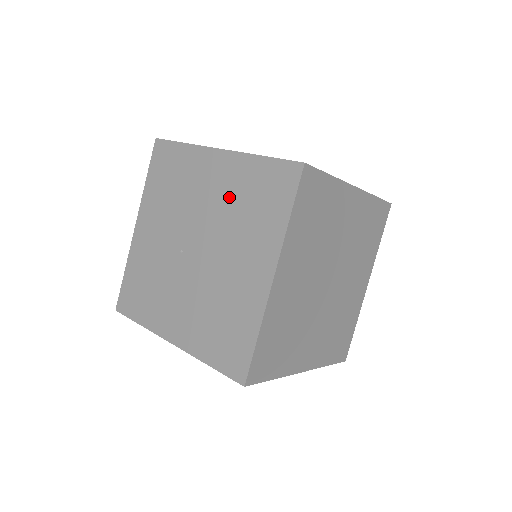
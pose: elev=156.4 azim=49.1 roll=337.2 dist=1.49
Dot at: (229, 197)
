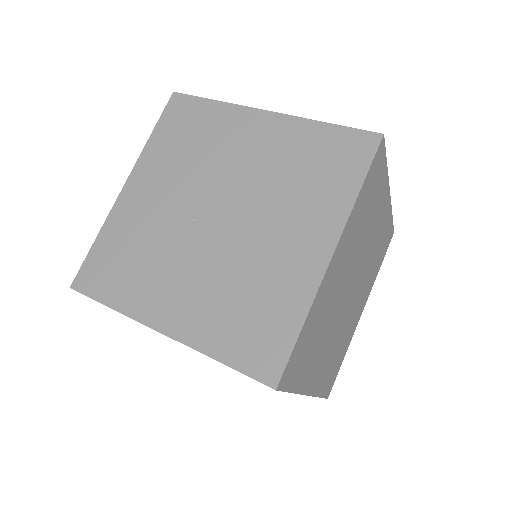
Dot at: (275, 162)
